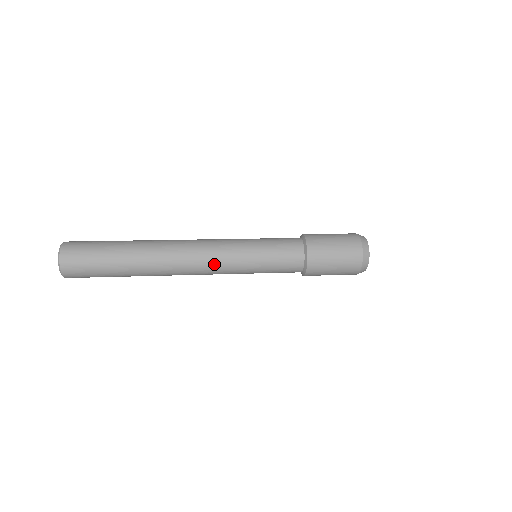
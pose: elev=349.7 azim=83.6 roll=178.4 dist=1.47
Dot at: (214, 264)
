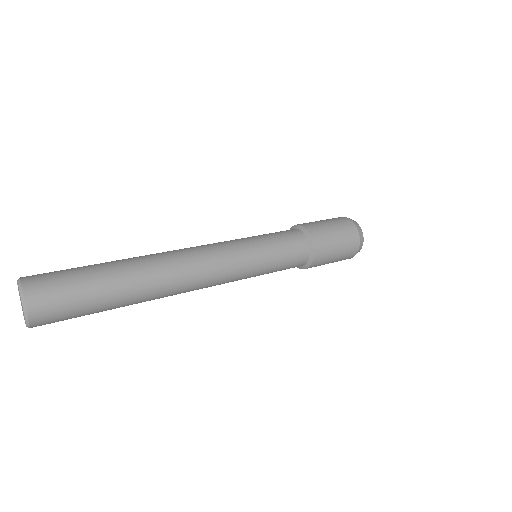
Dot at: (221, 265)
